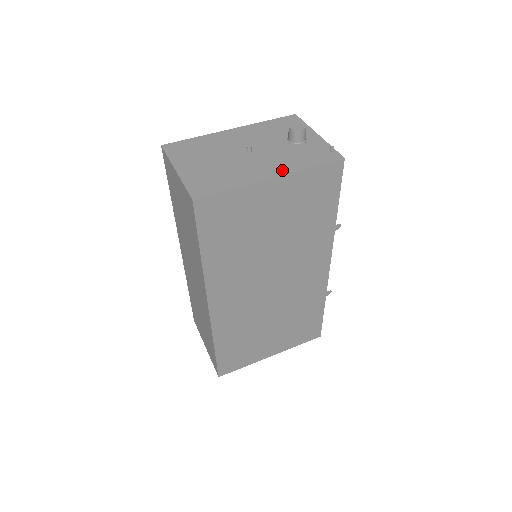
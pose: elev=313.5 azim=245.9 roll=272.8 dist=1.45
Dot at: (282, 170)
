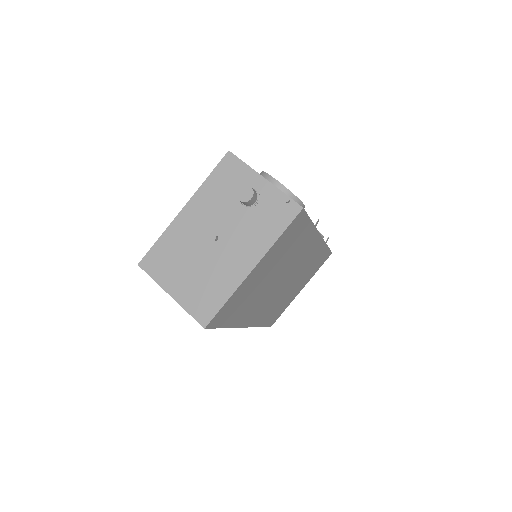
Dot at: (256, 254)
